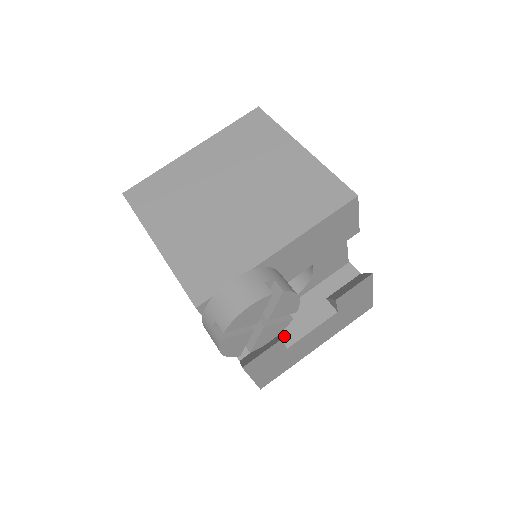
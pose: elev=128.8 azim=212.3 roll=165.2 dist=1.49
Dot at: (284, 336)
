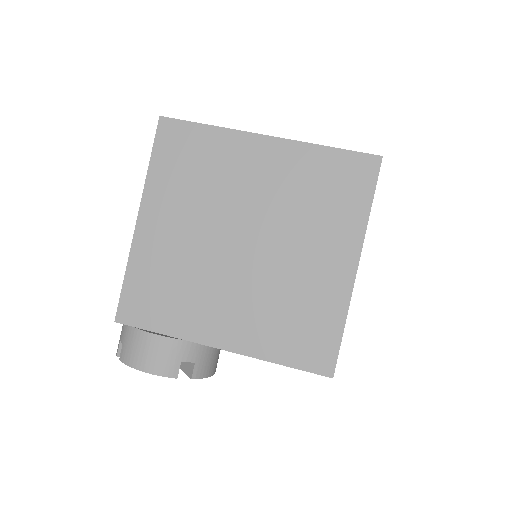
Dot at: occluded
